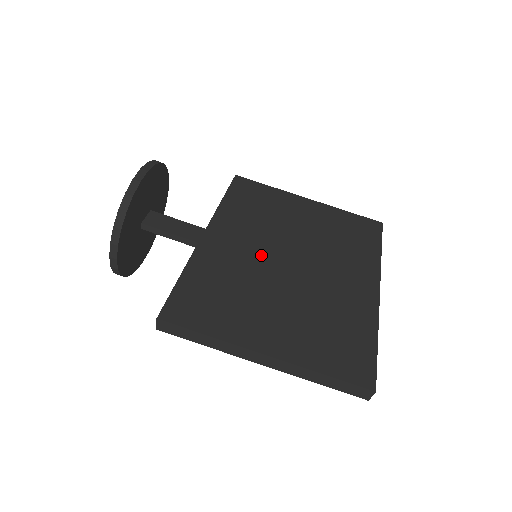
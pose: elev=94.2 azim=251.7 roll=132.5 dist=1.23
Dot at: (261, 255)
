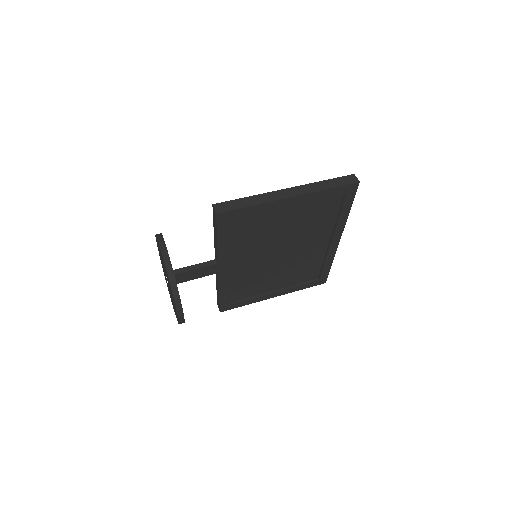
Dot at: occluded
